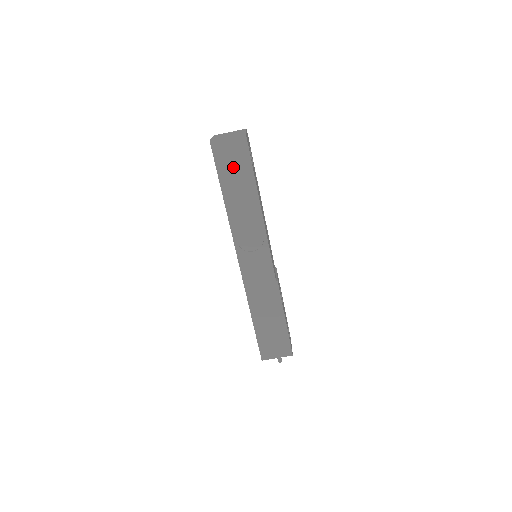
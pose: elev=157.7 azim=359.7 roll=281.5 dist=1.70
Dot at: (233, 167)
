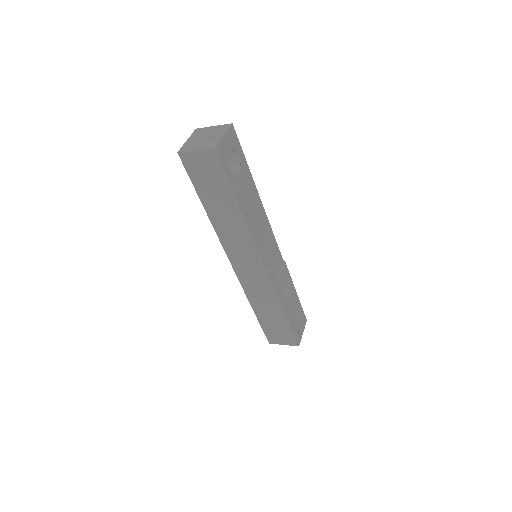
Dot at: (209, 181)
